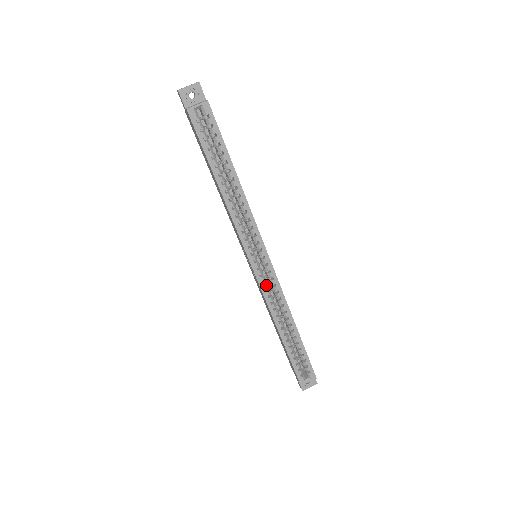
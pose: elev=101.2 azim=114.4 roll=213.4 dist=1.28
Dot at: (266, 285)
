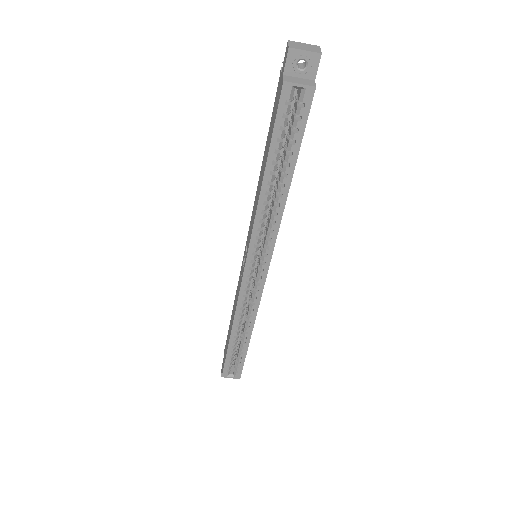
Dot at: (247, 292)
